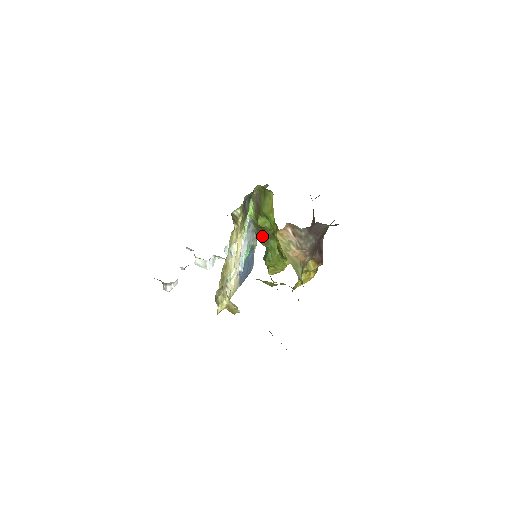
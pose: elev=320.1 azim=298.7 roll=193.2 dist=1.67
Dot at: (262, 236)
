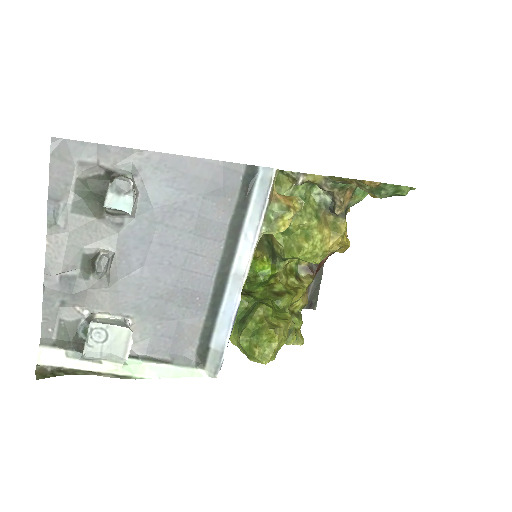
Dot at: occluded
